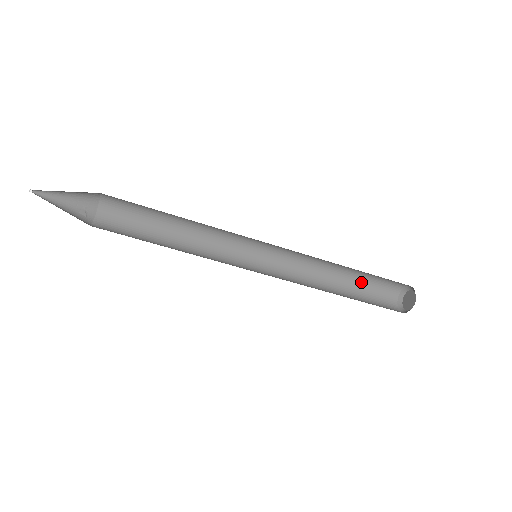
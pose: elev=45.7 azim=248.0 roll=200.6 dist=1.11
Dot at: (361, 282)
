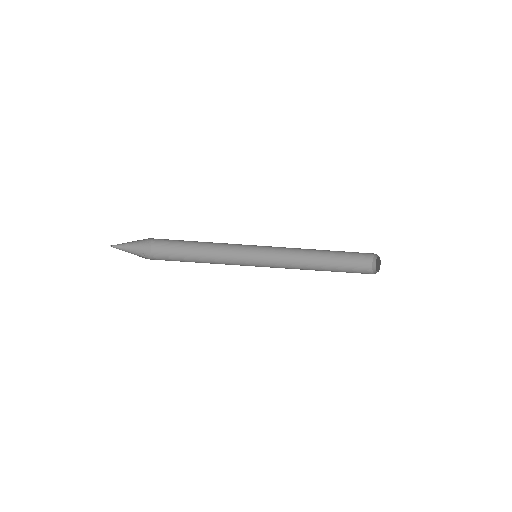
Dot at: (339, 262)
